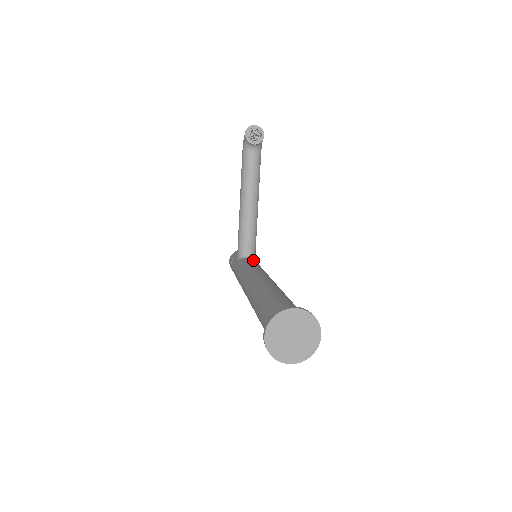
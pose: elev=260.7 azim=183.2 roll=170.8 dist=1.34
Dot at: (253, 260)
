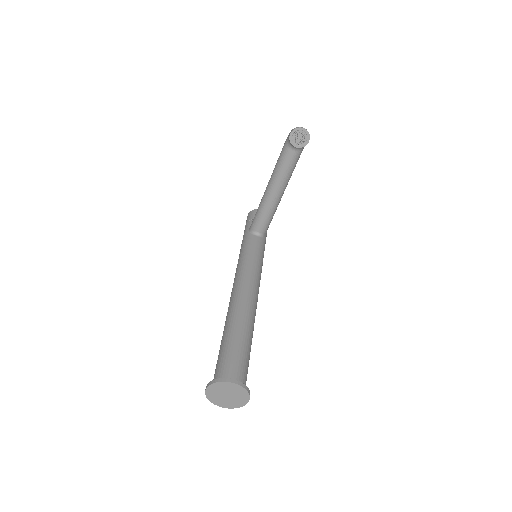
Dot at: (260, 242)
